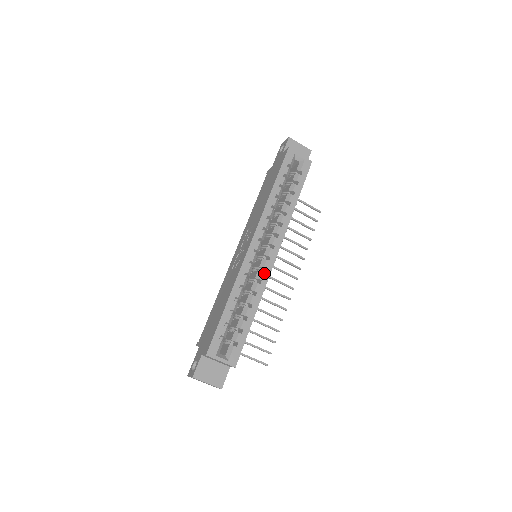
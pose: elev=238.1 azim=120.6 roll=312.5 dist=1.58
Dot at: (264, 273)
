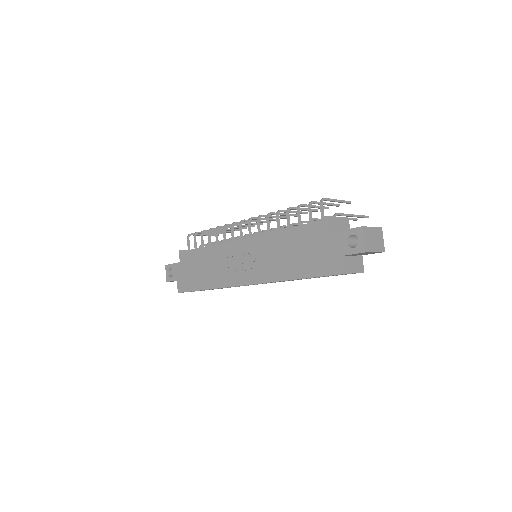
Dot at: (248, 285)
